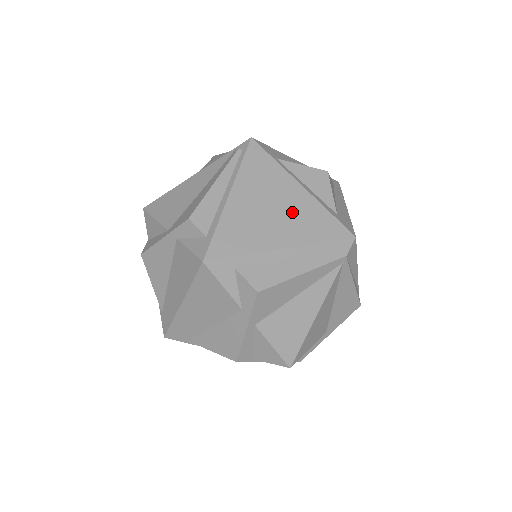
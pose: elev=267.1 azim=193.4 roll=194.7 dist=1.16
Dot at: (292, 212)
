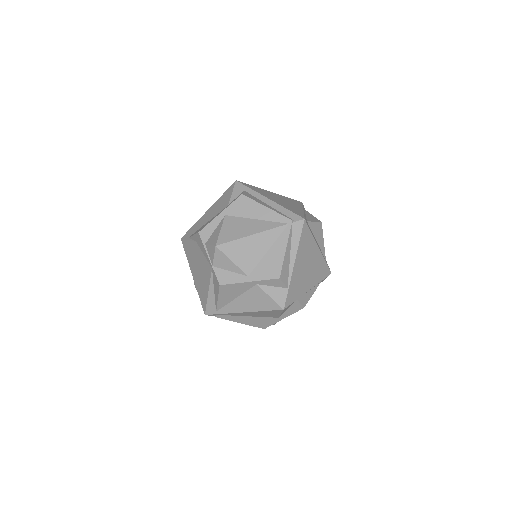
Dot at: (288, 205)
